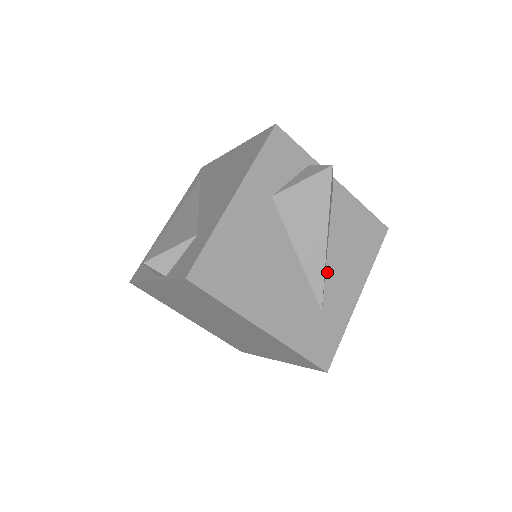
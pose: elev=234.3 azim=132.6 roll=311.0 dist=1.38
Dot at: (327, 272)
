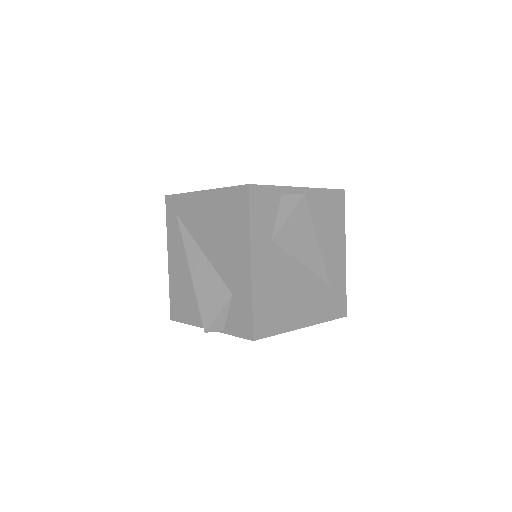
Dot at: (323, 257)
